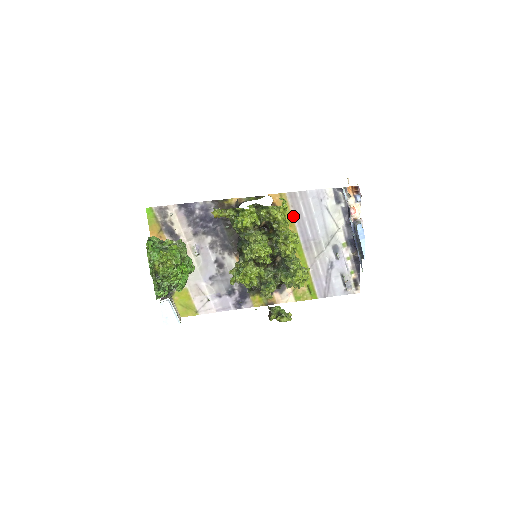
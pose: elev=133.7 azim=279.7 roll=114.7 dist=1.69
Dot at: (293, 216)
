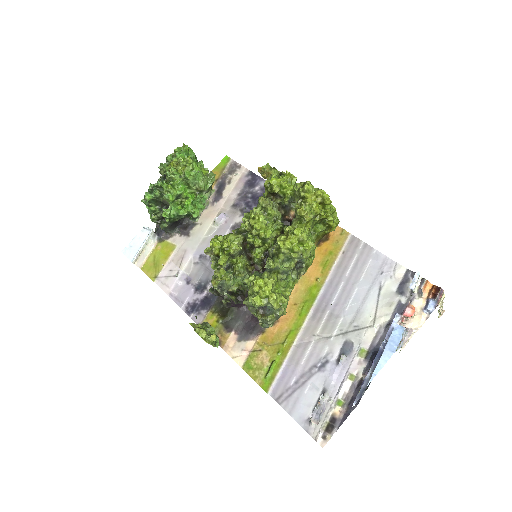
Dot at: (335, 264)
